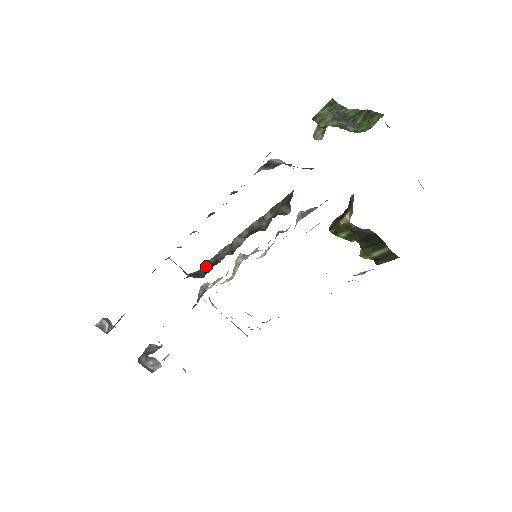
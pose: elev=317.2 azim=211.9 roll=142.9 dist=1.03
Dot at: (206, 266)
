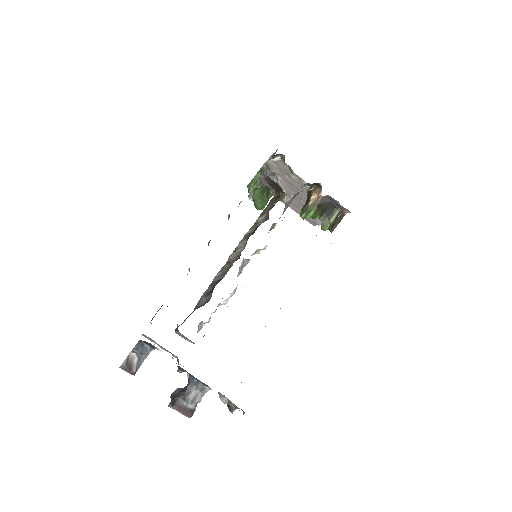
Dot at: (202, 299)
